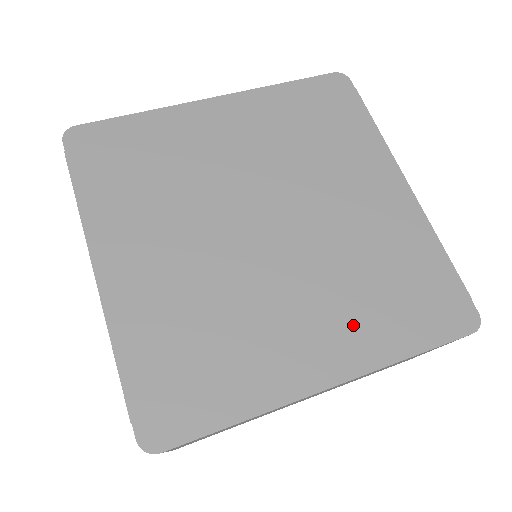
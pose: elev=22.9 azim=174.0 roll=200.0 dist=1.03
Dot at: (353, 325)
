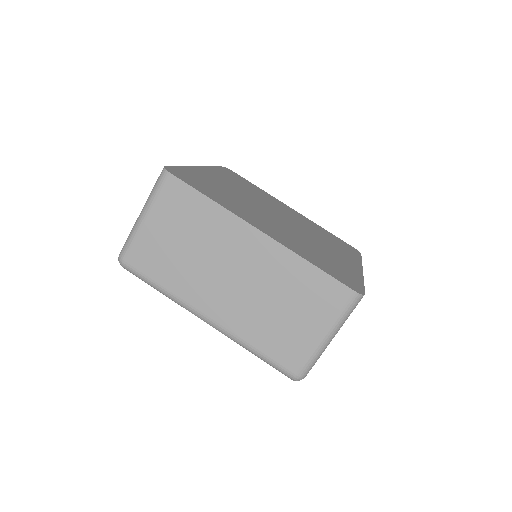
Dot at: (291, 242)
